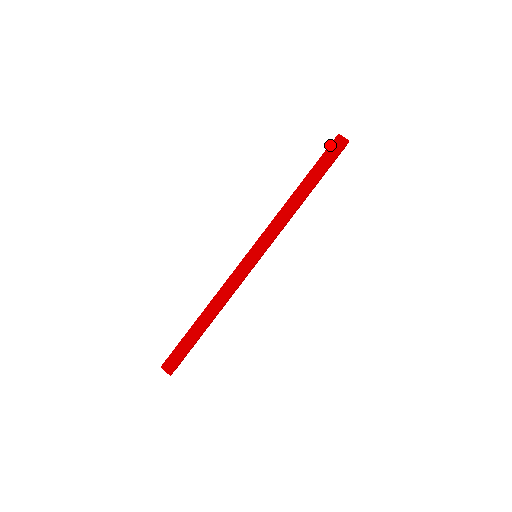
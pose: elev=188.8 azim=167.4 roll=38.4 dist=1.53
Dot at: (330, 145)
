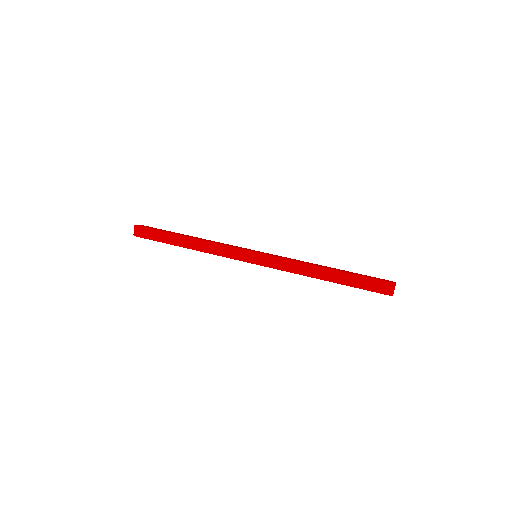
Dot at: (381, 281)
